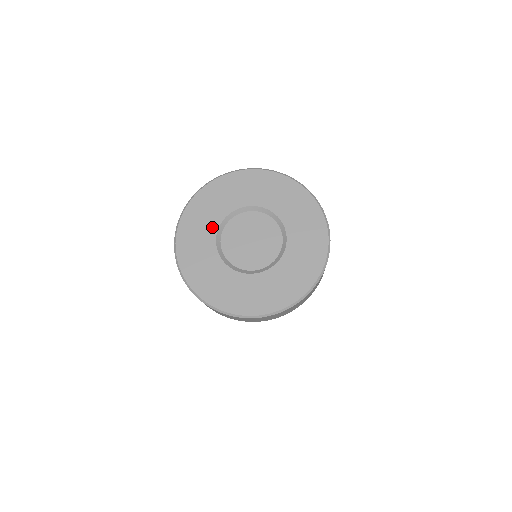
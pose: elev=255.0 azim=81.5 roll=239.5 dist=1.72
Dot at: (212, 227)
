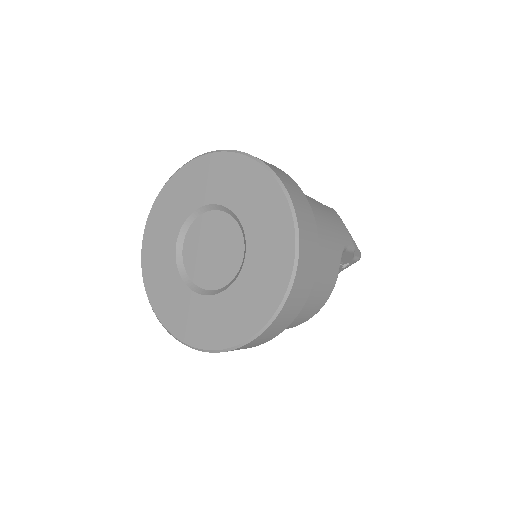
Dot at: (169, 255)
